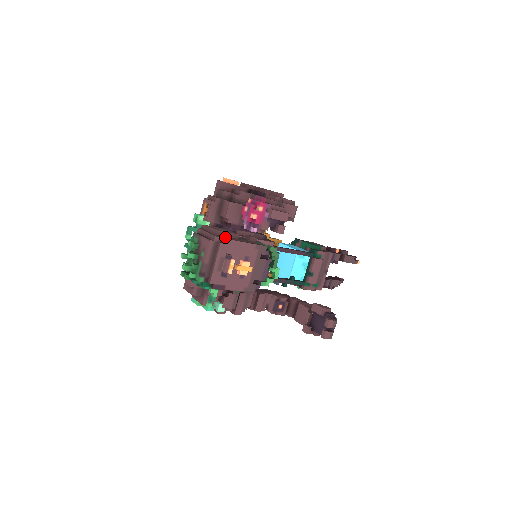
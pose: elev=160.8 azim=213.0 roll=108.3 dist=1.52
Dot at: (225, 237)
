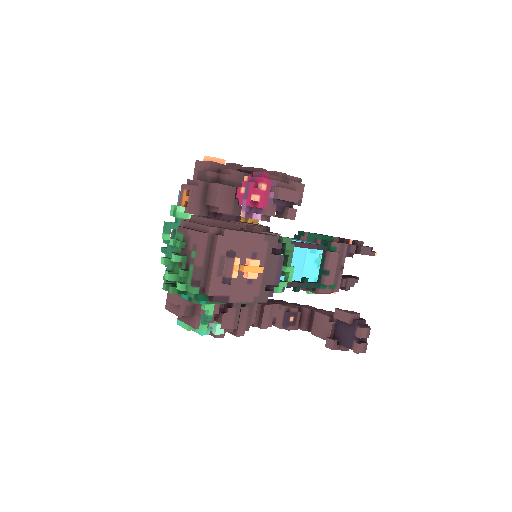
Dot at: (222, 227)
